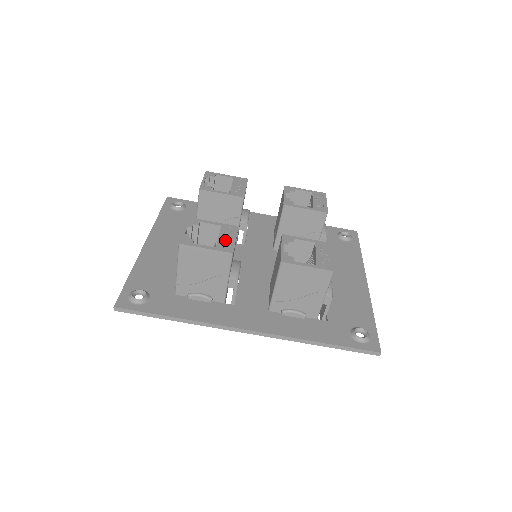
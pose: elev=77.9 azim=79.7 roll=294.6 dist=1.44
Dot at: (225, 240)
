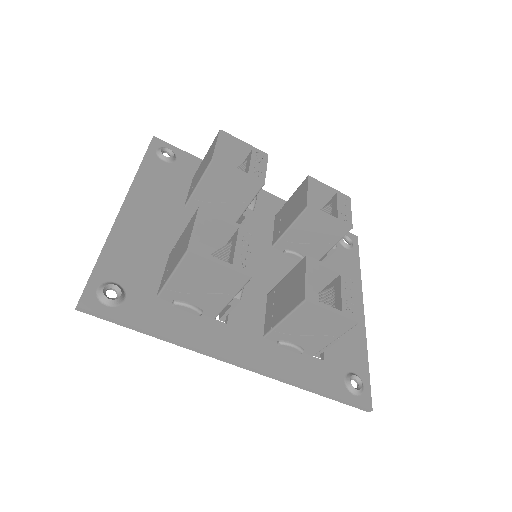
Dot at: (243, 254)
